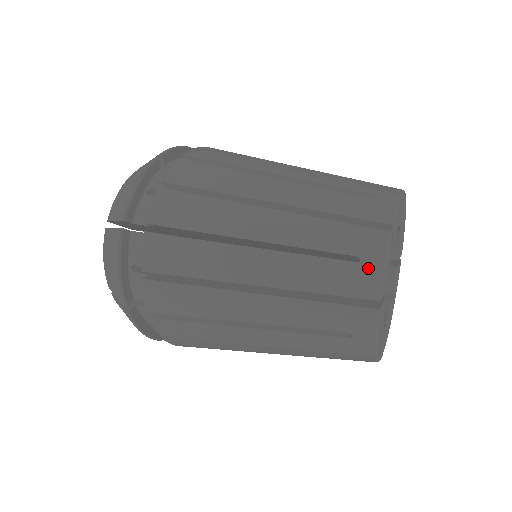
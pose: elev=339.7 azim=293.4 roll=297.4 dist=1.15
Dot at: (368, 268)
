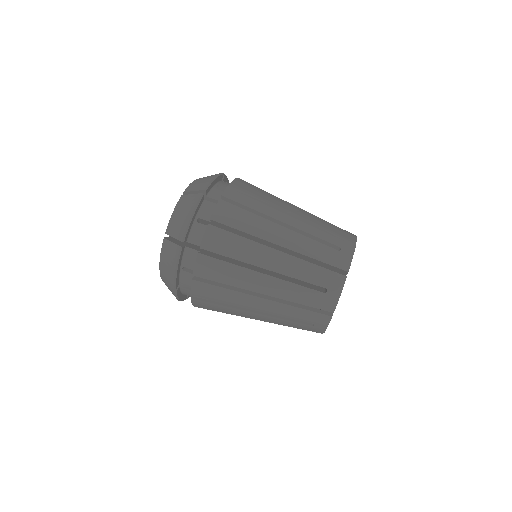
Dot at: occluded
